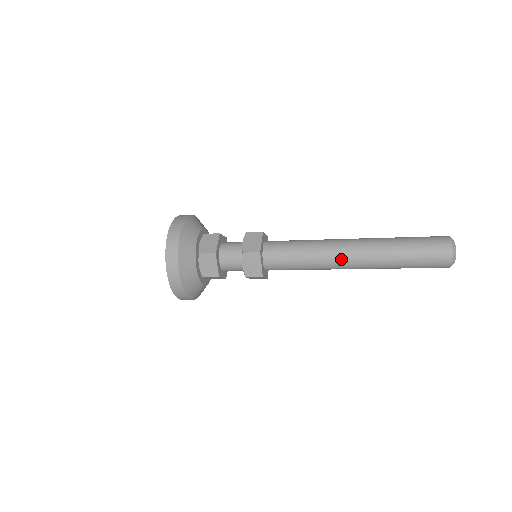
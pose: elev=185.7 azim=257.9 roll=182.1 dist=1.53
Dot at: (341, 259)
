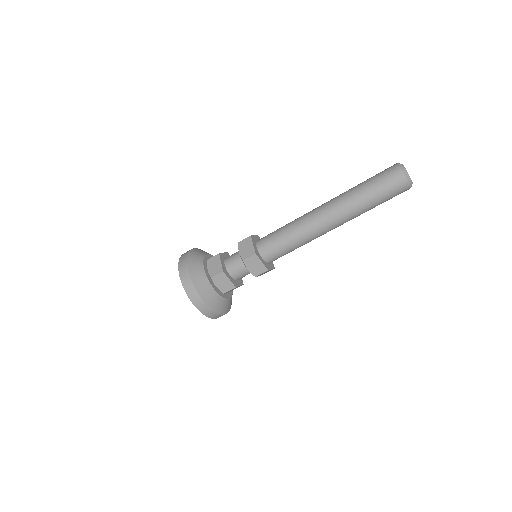
Dot at: (315, 214)
